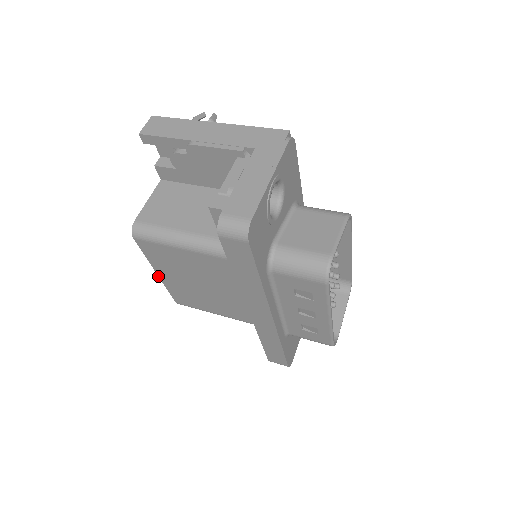
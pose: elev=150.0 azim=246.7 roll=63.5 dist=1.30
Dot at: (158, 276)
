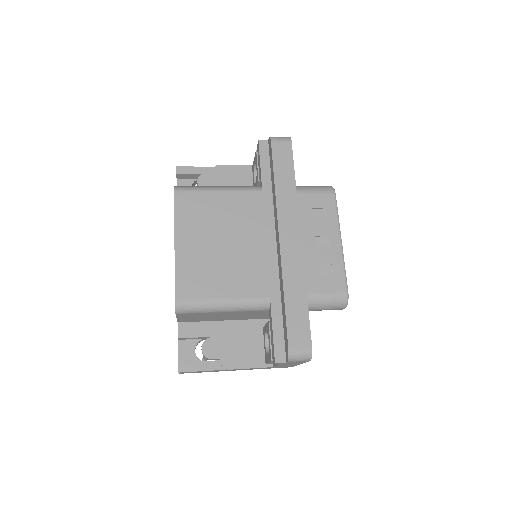
Dot at: (174, 248)
